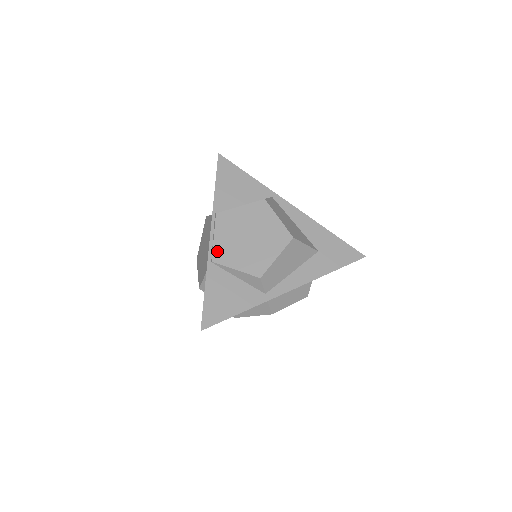
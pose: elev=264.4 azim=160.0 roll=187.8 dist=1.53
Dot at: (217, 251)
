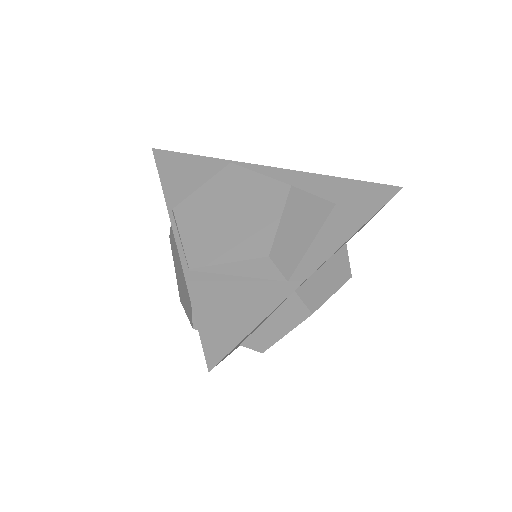
Dot at: (192, 252)
